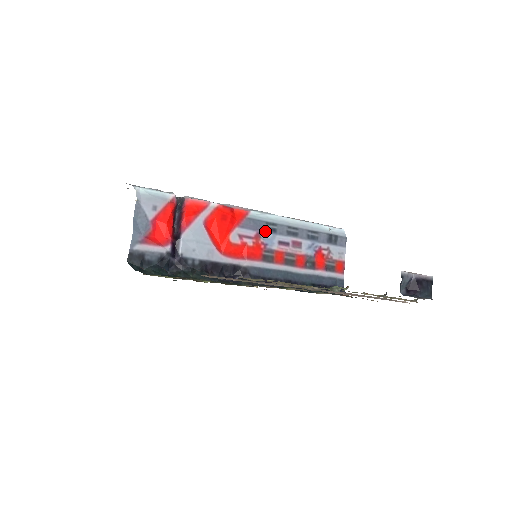
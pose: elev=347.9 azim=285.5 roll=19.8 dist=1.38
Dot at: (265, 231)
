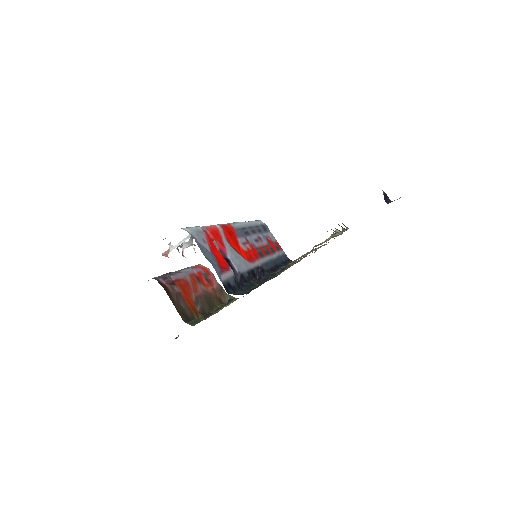
Dot at: (246, 235)
